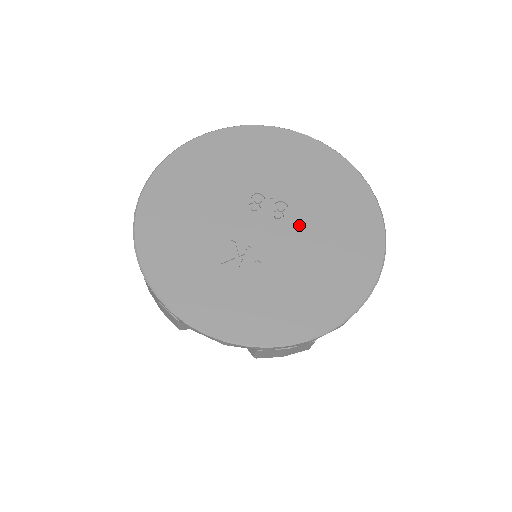
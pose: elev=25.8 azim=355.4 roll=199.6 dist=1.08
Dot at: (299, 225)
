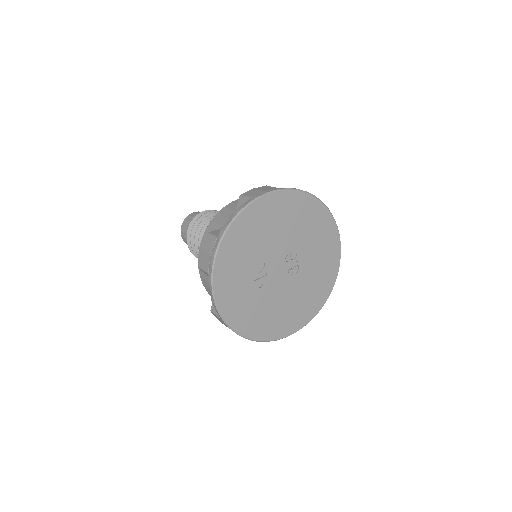
Dot at: (291, 285)
